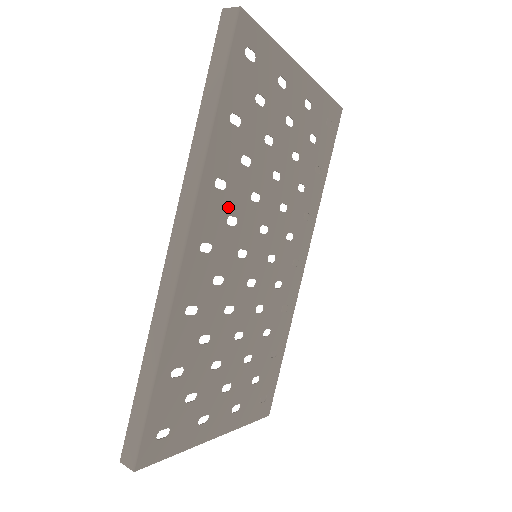
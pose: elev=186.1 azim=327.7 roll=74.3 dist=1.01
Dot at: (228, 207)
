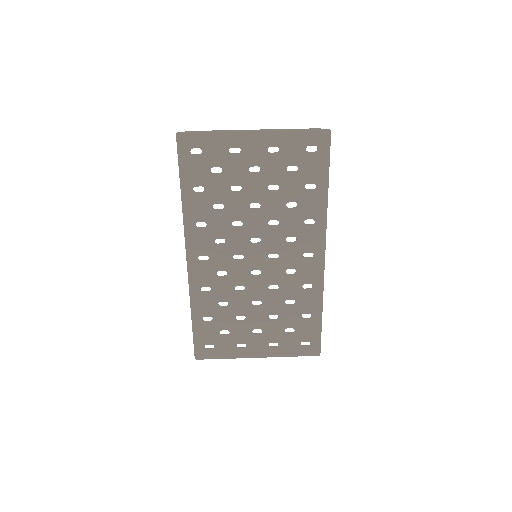
Dot at: (213, 235)
